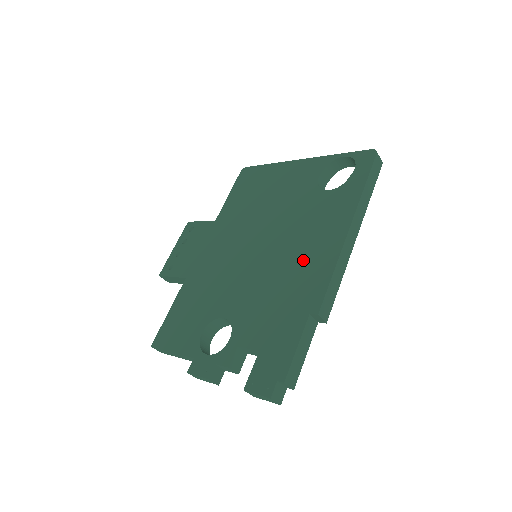
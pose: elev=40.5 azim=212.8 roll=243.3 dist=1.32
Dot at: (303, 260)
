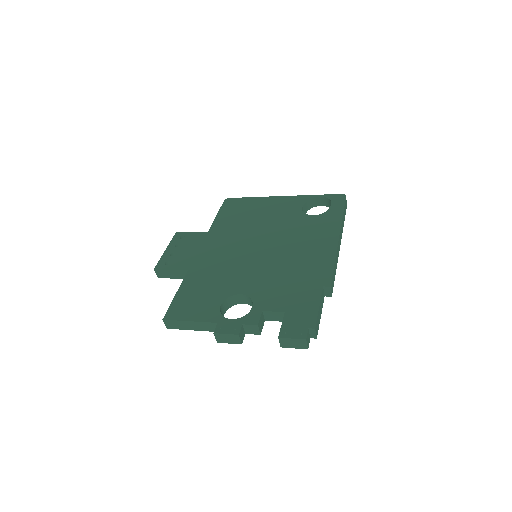
Dot at: (306, 255)
